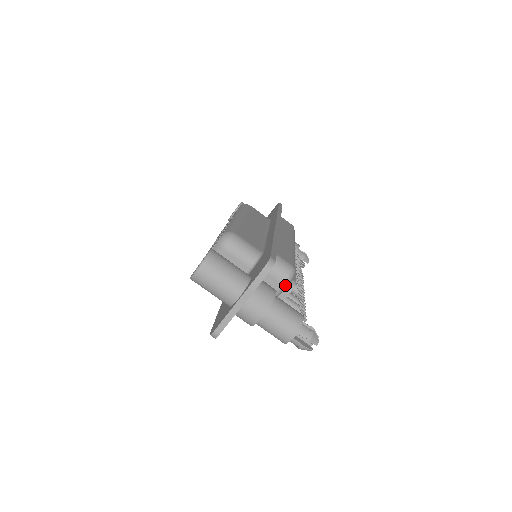
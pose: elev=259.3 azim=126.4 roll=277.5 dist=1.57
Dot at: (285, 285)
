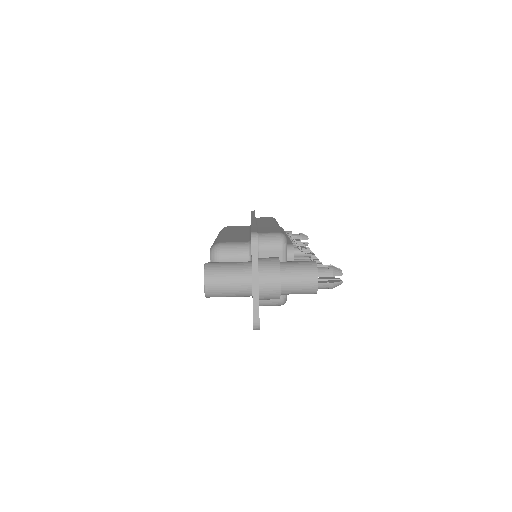
Dot at: (284, 251)
